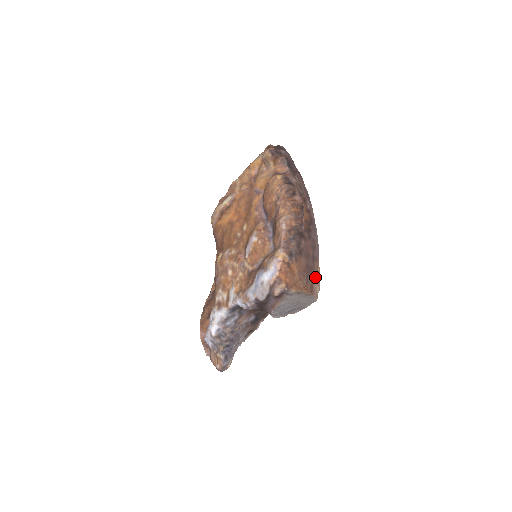
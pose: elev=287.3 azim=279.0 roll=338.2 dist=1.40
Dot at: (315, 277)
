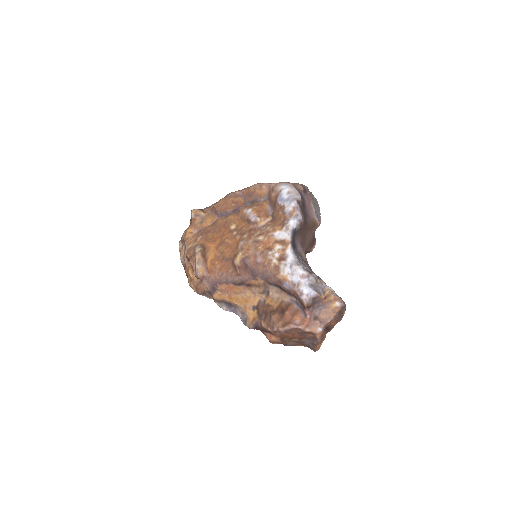
Dot at: occluded
